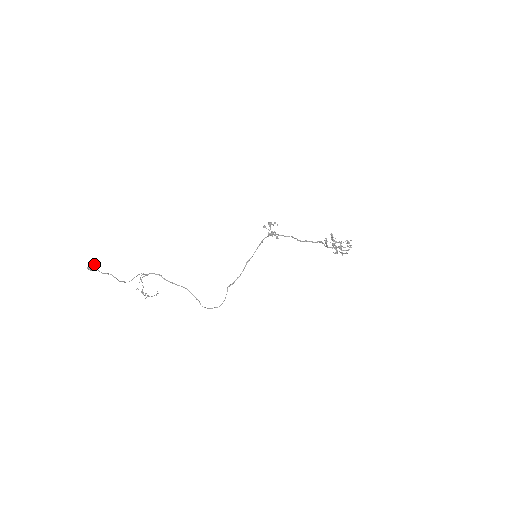
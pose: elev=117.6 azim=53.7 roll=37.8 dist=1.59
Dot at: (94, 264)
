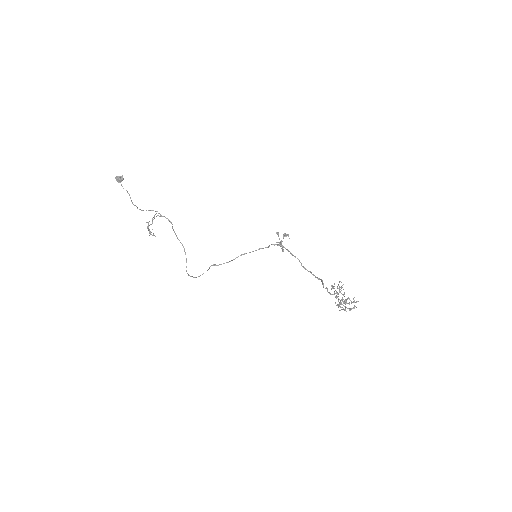
Dot at: (122, 177)
